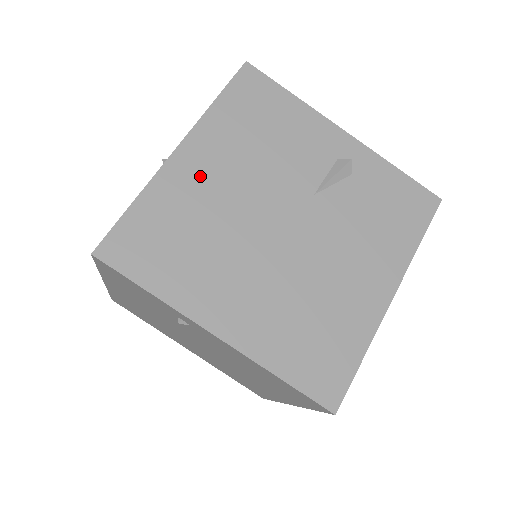
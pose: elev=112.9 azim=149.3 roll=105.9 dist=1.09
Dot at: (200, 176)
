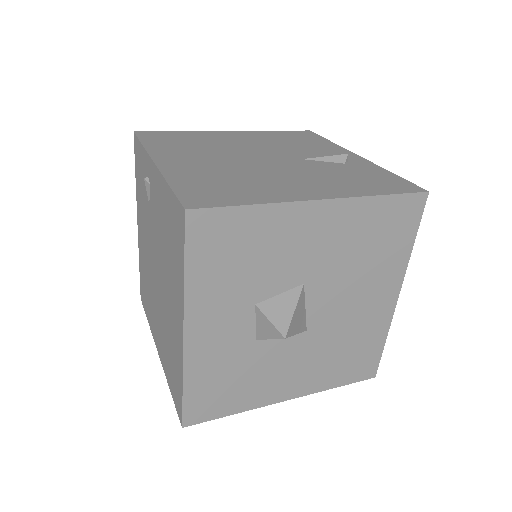
Dot at: (230, 137)
